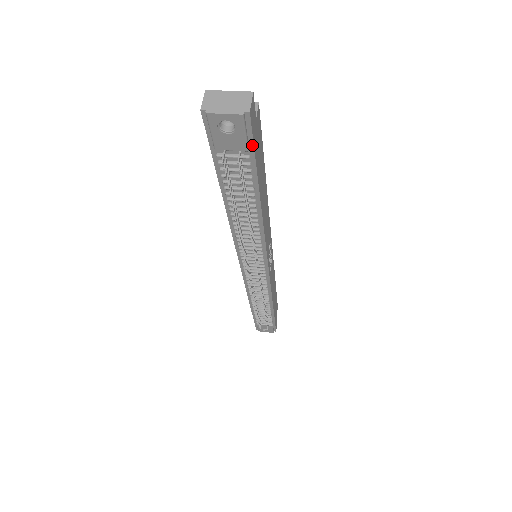
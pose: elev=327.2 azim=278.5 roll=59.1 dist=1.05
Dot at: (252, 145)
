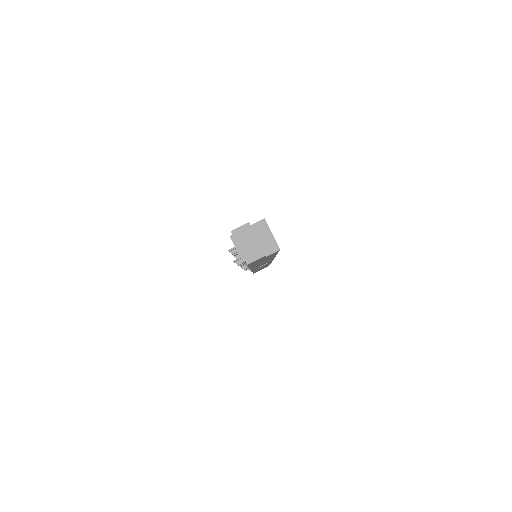
Dot at: occluded
